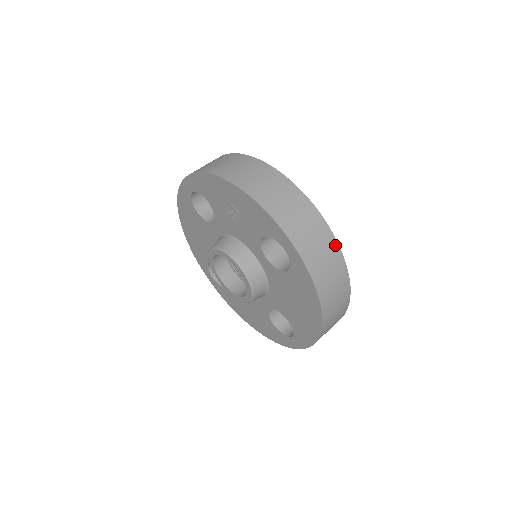
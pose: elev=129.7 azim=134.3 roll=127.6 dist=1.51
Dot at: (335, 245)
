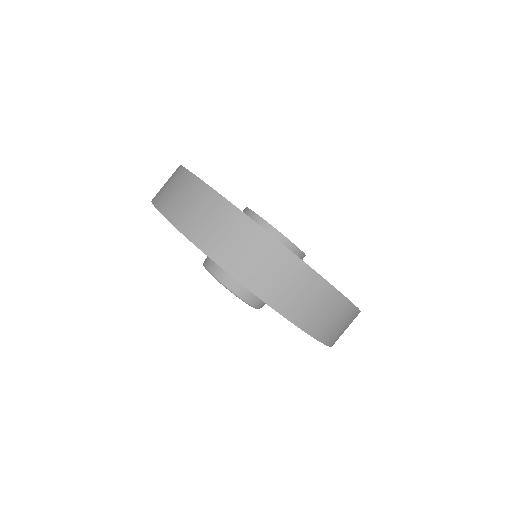
Dot at: (350, 307)
